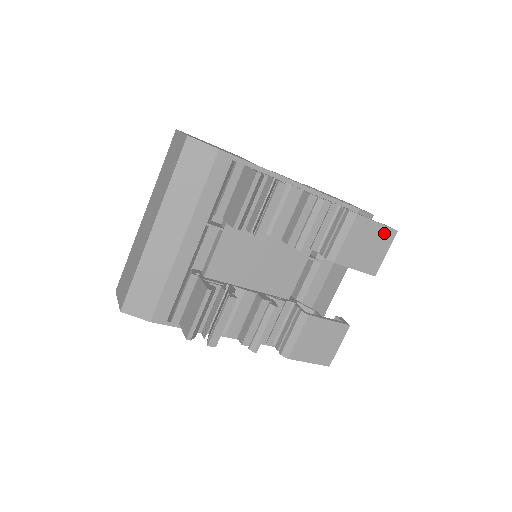
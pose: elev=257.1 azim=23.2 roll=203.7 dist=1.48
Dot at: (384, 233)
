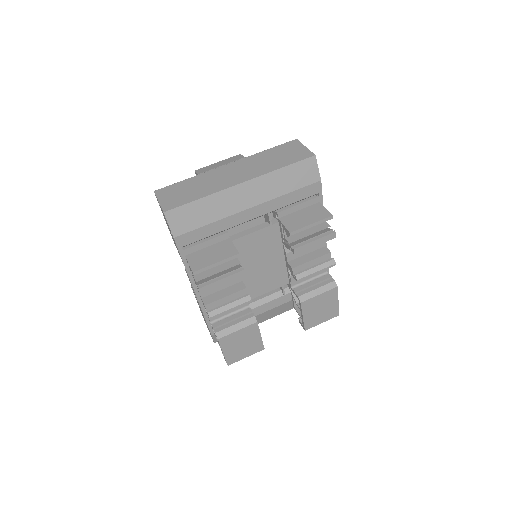
Dot at: (334, 310)
